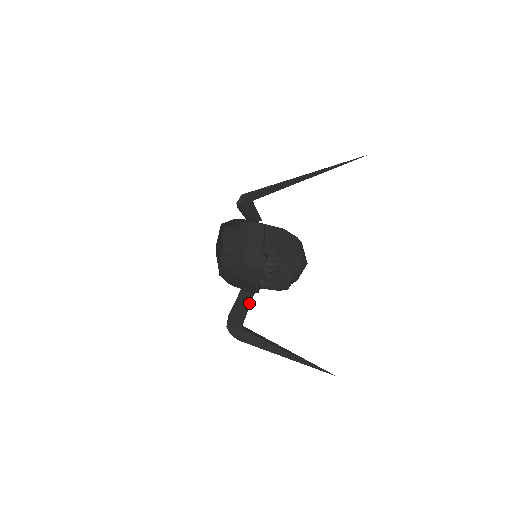
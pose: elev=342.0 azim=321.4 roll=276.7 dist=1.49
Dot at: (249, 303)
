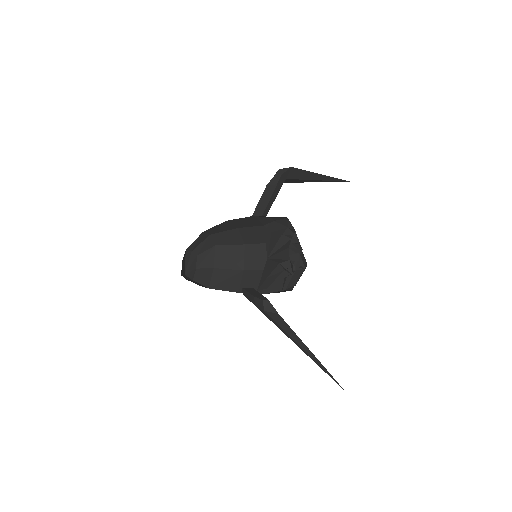
Dot at: occluded
